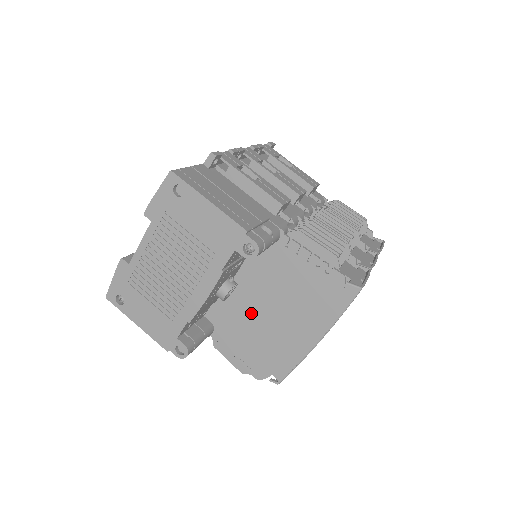
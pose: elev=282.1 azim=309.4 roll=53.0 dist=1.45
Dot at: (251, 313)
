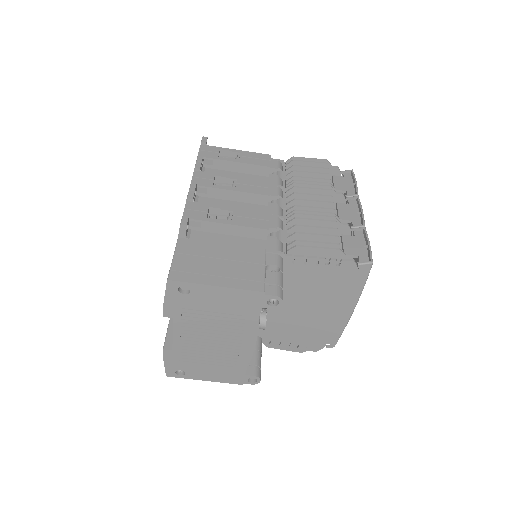
Dot at: (287, 316)
